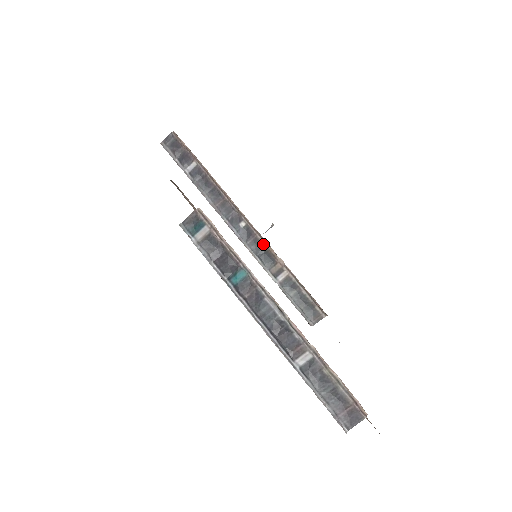
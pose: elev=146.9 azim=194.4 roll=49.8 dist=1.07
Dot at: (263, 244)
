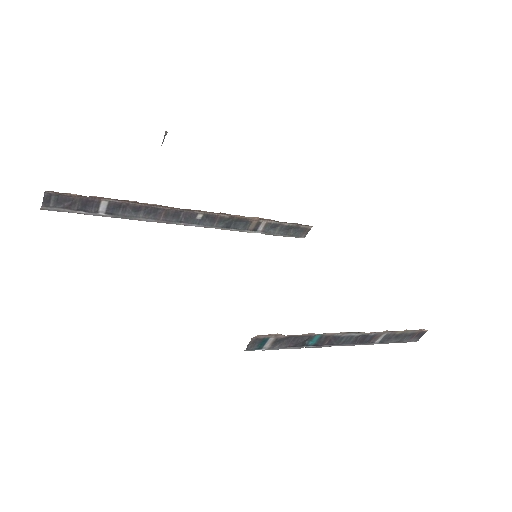
Dot at: (230, 217)
